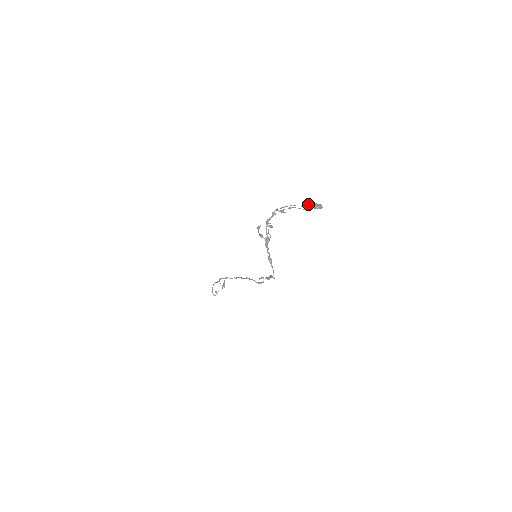
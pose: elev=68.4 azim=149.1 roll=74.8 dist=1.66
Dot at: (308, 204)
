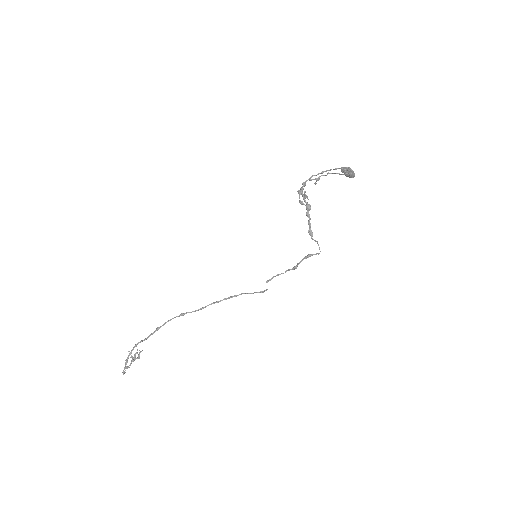
Dot at: (349, 167)
